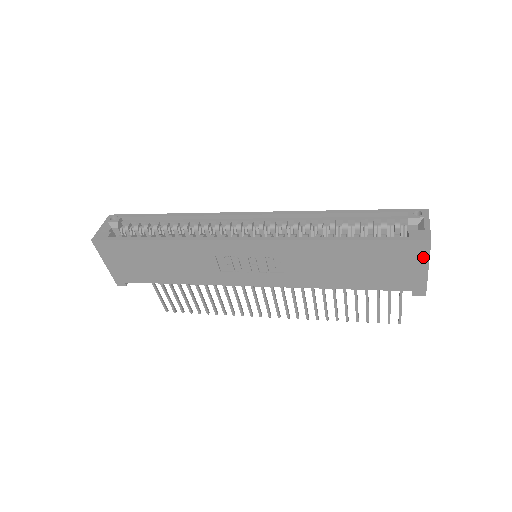
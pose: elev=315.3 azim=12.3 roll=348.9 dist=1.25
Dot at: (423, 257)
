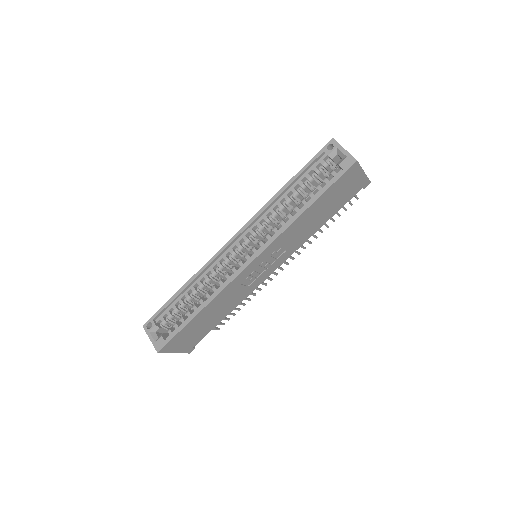
Dot at: (358, 171)
